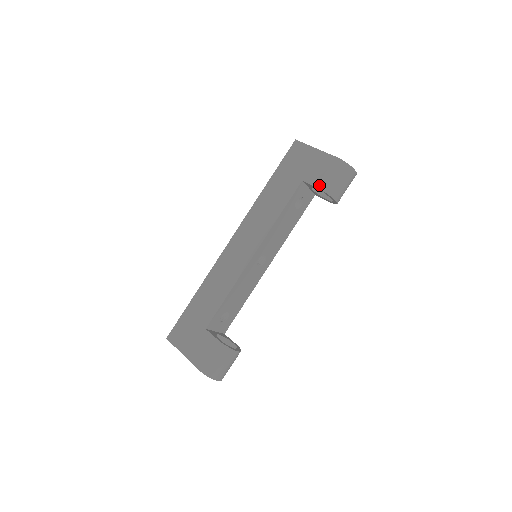
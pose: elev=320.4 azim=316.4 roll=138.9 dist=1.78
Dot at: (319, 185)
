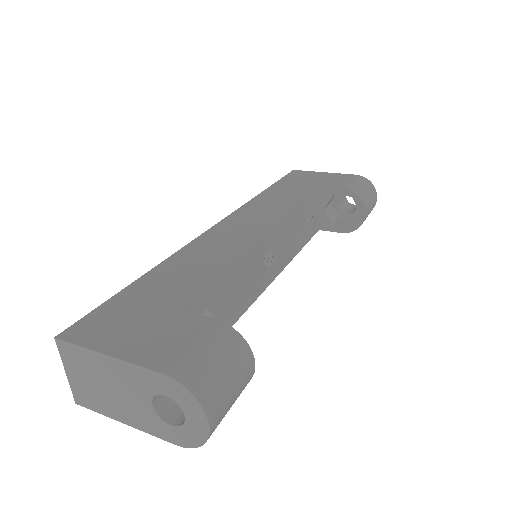
Dot at: (346, 187)
